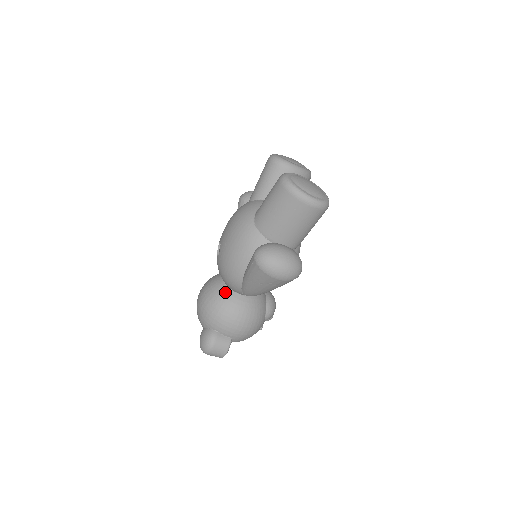
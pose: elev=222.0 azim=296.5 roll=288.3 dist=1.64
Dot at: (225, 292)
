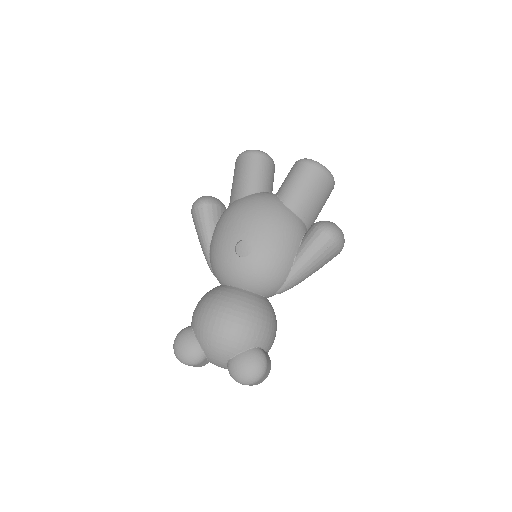
Dot at: (256, 298)
